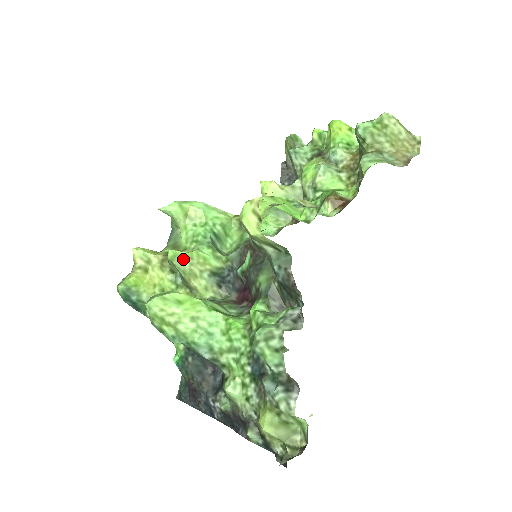
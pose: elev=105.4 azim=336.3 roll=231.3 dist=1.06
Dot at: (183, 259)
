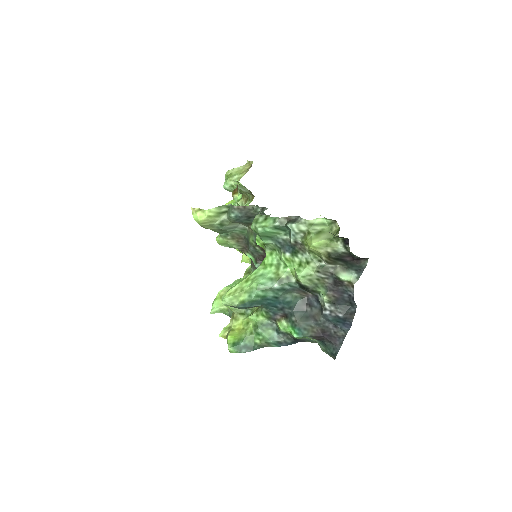
Dot at: occluded
